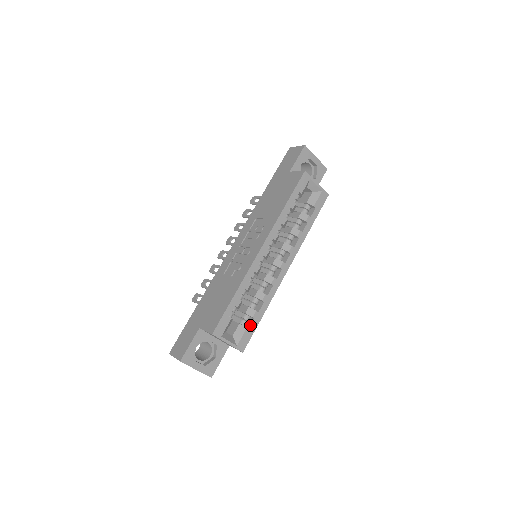
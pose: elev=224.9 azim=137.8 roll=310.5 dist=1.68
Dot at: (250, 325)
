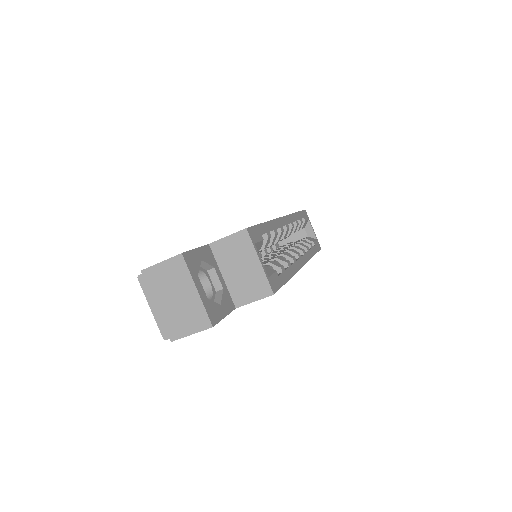
Dot at: (278, 274)
